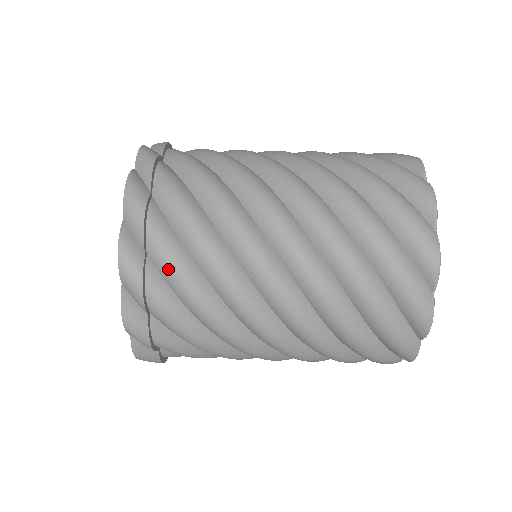
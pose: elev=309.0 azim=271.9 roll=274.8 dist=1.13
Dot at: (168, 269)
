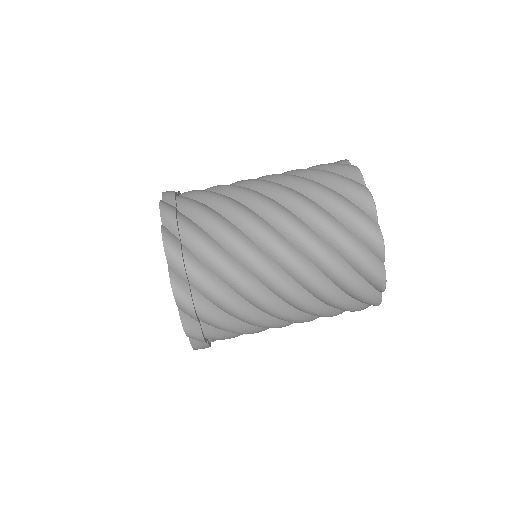
Dot at: (217, 326)
